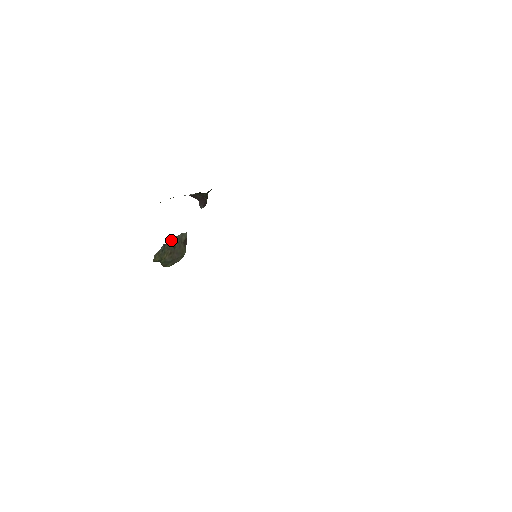
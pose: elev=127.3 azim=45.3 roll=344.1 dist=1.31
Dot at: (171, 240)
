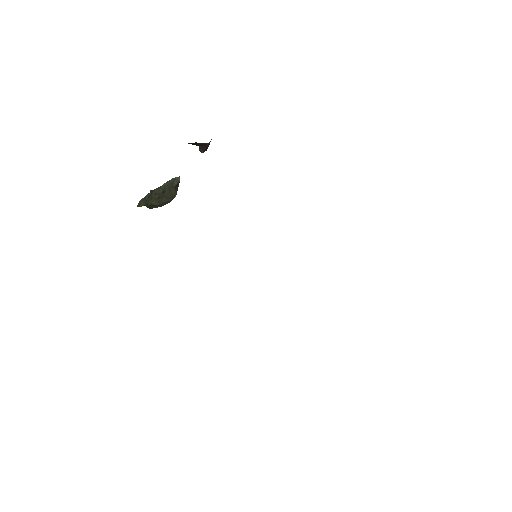
Dot at: occluded
